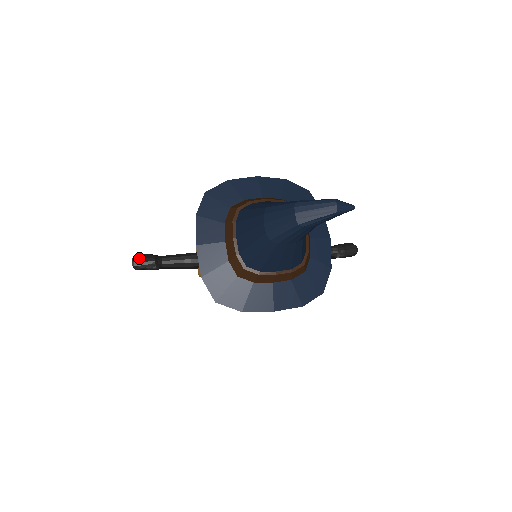
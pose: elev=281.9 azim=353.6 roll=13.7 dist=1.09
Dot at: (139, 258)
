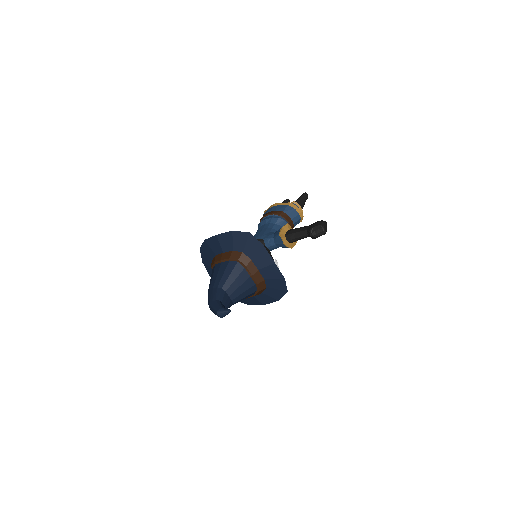
Dot at: occluded
